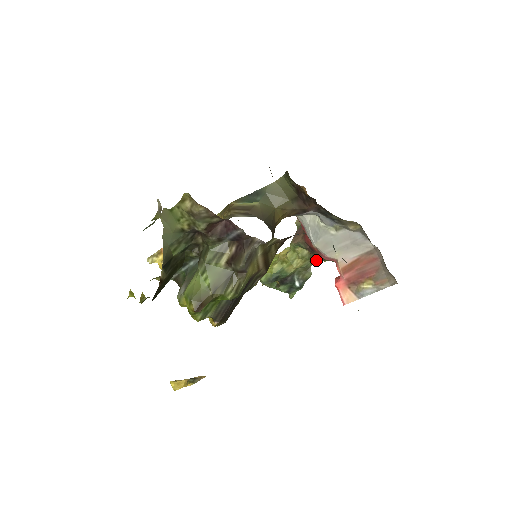
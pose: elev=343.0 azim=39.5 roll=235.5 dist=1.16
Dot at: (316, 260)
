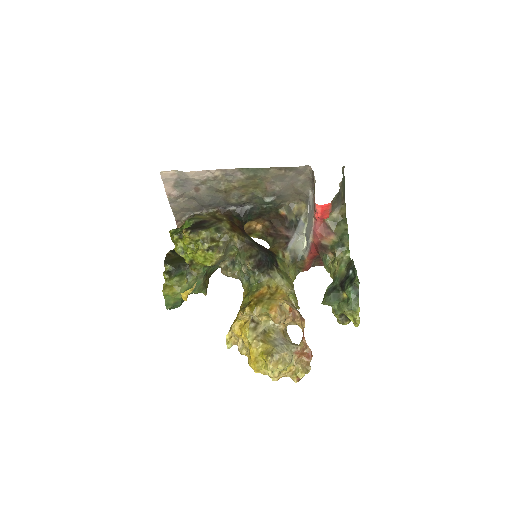
Dot at: (335, 248)
